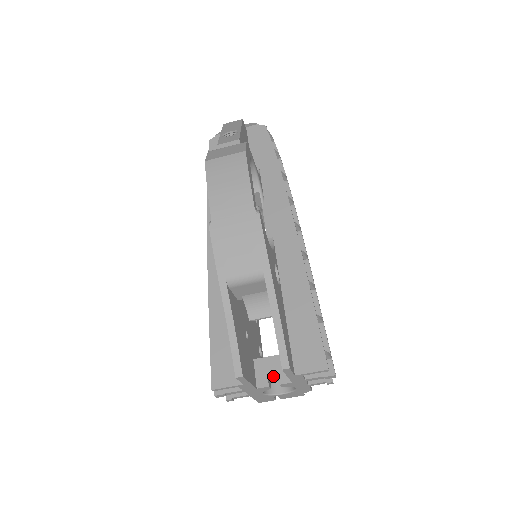
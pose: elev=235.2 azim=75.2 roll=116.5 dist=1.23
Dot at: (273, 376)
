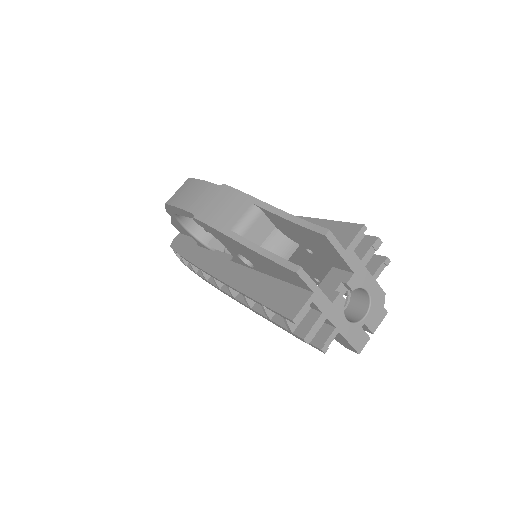
Dot at: (336, 285)
